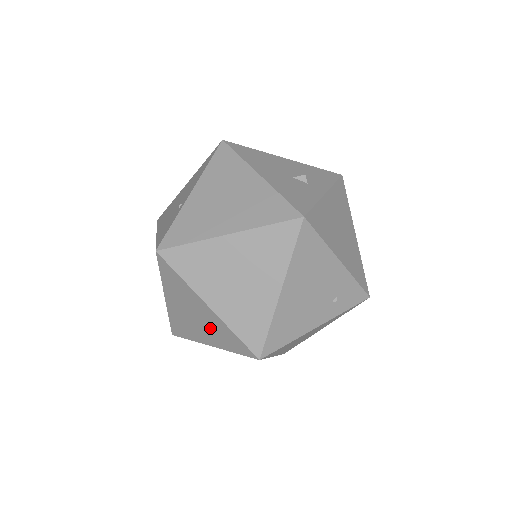
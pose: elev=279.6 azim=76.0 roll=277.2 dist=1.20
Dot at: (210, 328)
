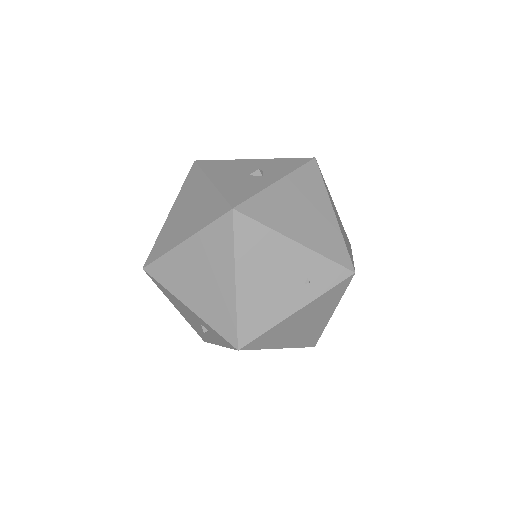
Dot at: (204, 328)
